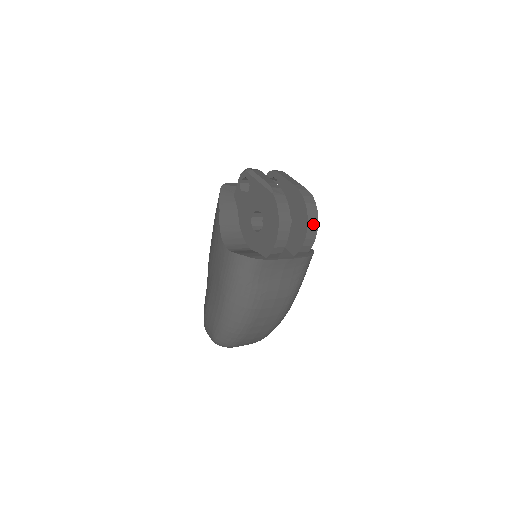
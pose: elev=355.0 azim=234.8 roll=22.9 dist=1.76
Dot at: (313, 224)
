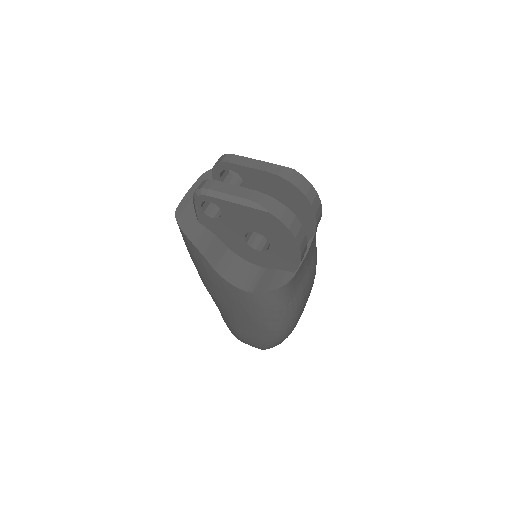
Dot at: (316, 201)
